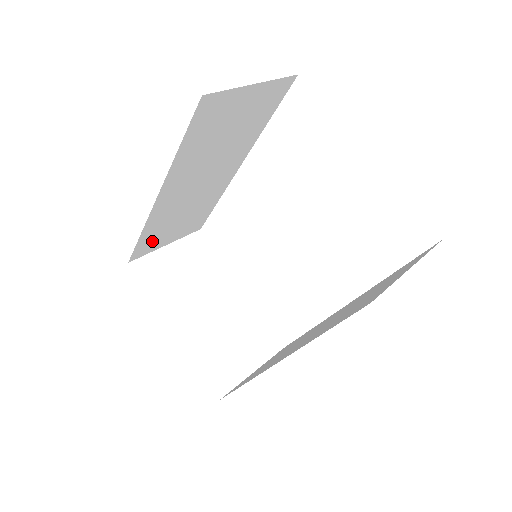
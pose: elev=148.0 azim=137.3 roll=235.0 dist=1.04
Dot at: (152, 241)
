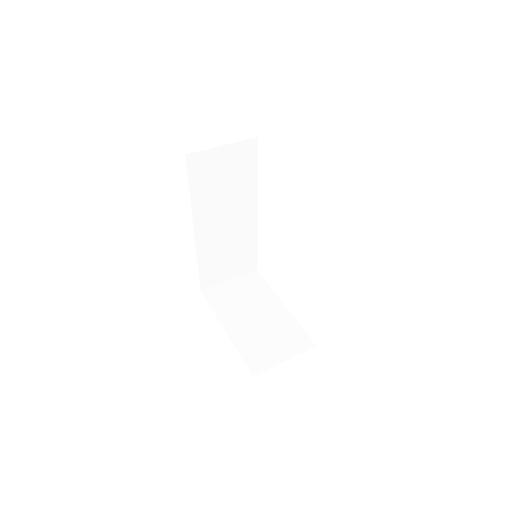
Dot at: (212, 273)
